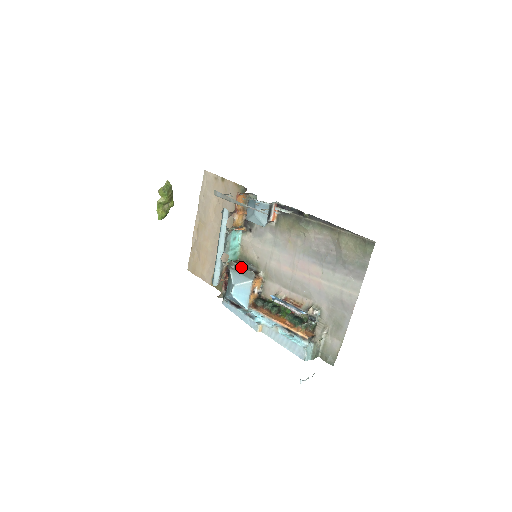
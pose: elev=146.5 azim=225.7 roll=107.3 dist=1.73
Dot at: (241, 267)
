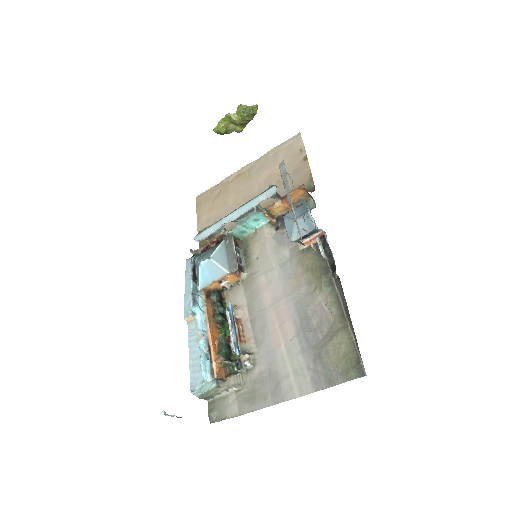
Dot at: (234, 250)
